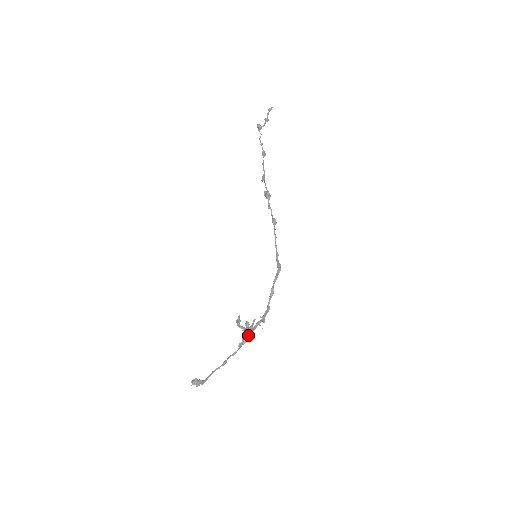
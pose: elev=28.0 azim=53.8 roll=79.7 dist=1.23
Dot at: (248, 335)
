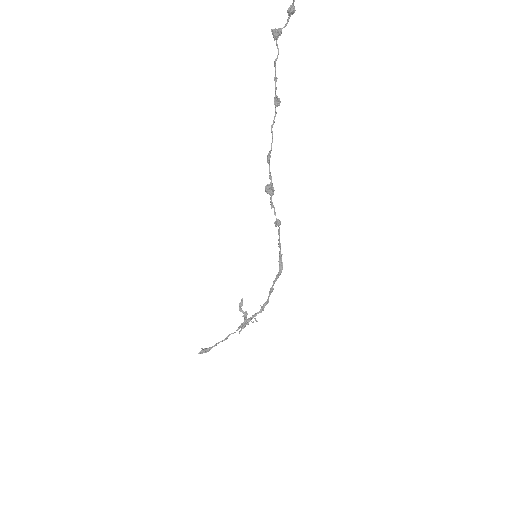
Dot at: occluded
